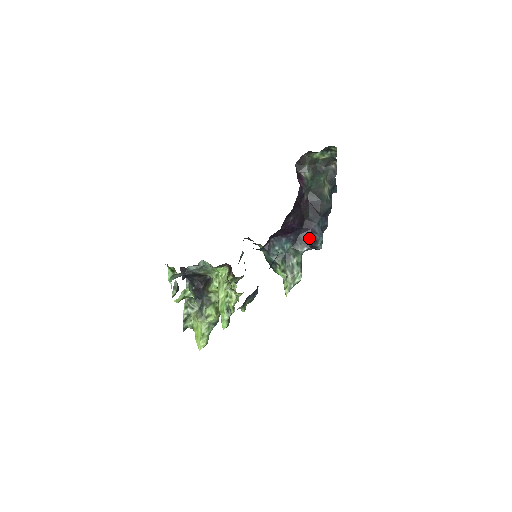
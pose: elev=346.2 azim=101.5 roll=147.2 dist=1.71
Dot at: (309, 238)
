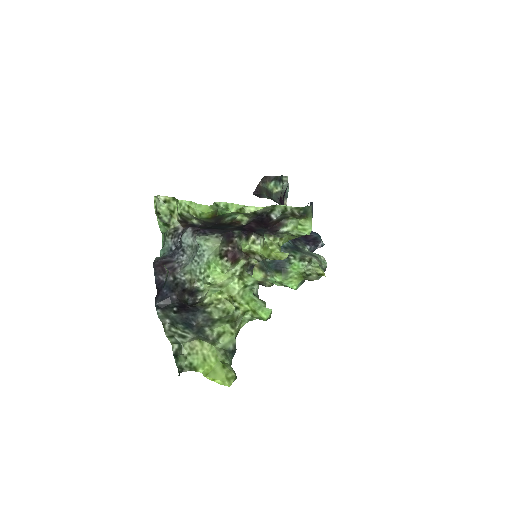
Dot at: (306, 238)
